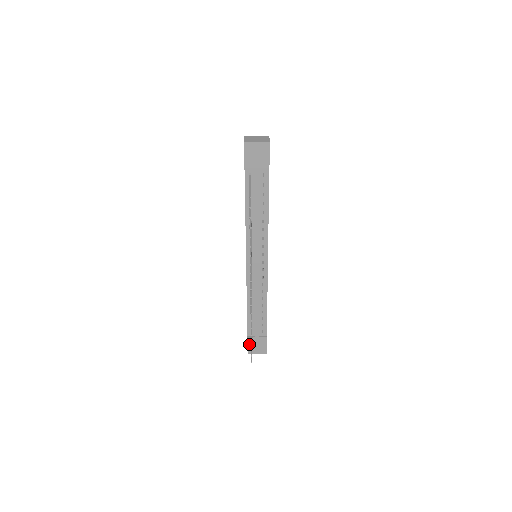
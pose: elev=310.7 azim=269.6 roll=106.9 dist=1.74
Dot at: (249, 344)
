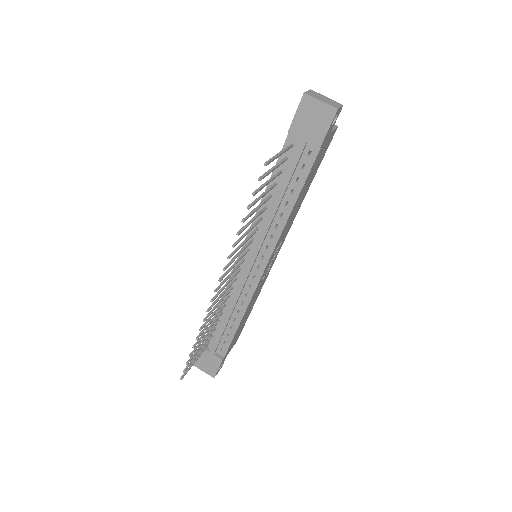
Dot at: occluded
